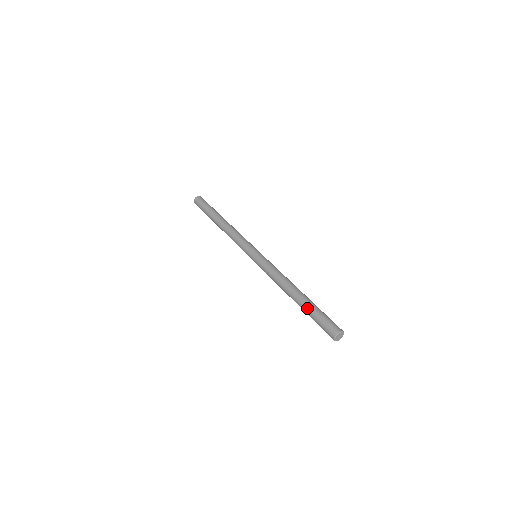
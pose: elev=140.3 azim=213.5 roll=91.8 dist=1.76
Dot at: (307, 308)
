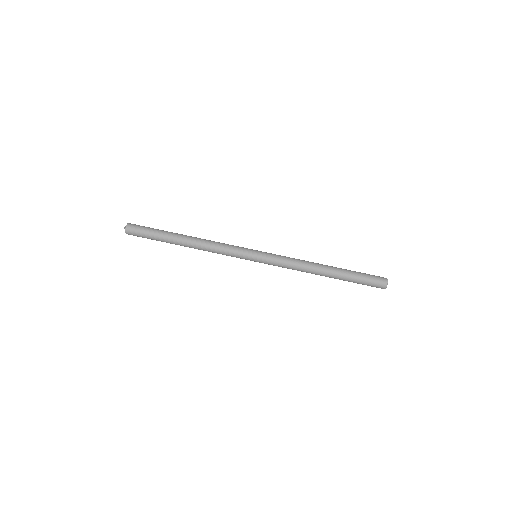
Dot at: (347, 278)
